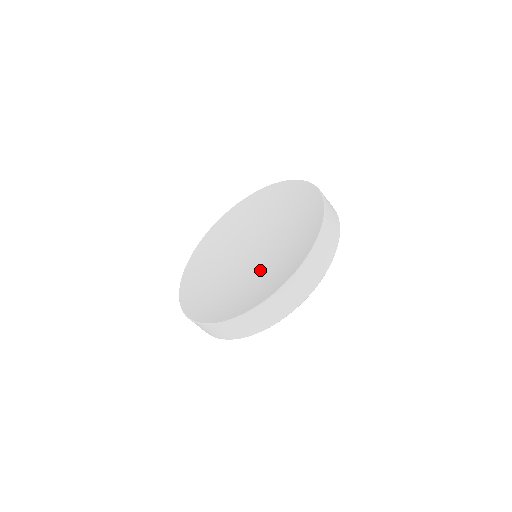
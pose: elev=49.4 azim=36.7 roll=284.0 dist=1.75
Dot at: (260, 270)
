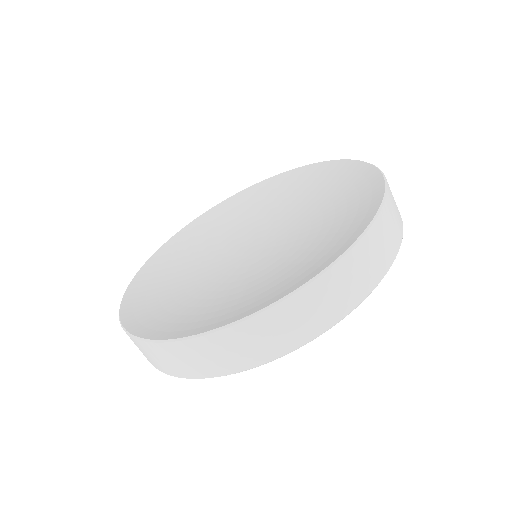
Dot at: (231, 282)
